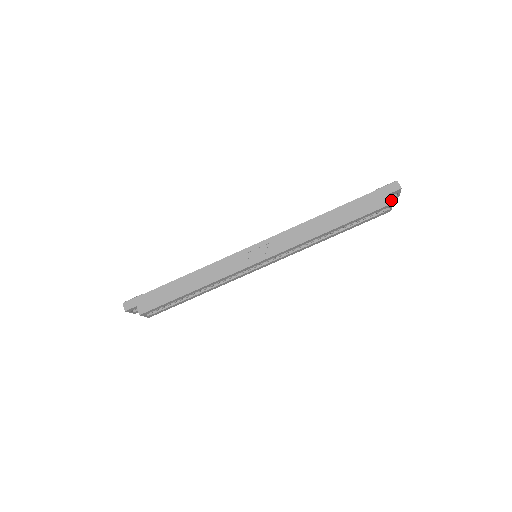
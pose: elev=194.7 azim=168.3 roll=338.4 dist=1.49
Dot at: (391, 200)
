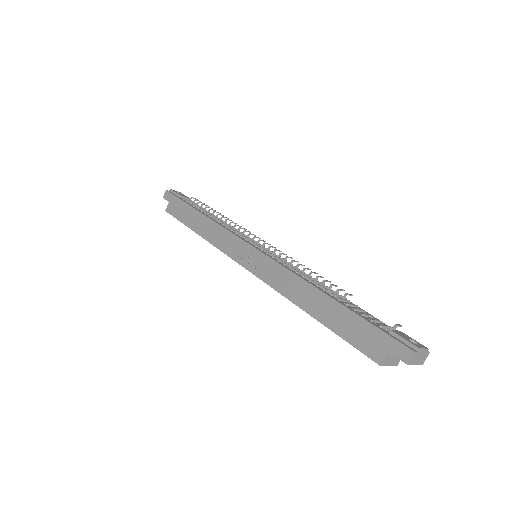
Dot at: (382, 360)
